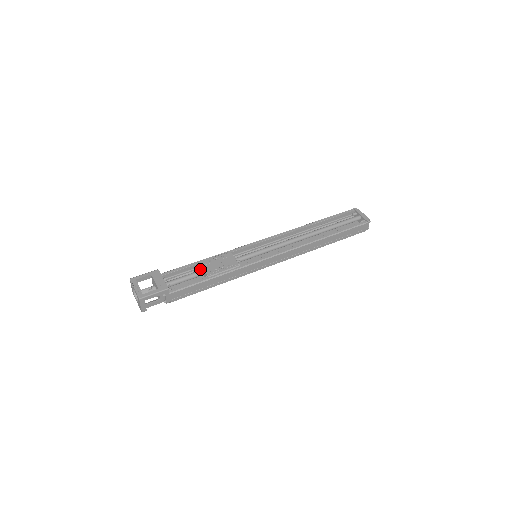
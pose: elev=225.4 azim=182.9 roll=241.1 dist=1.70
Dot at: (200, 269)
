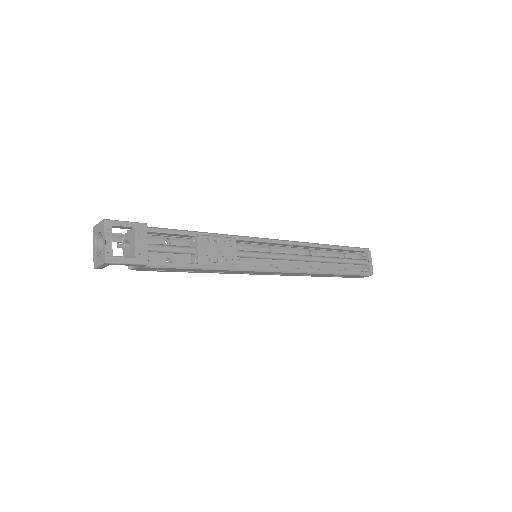
Dot at: (191, 241)
